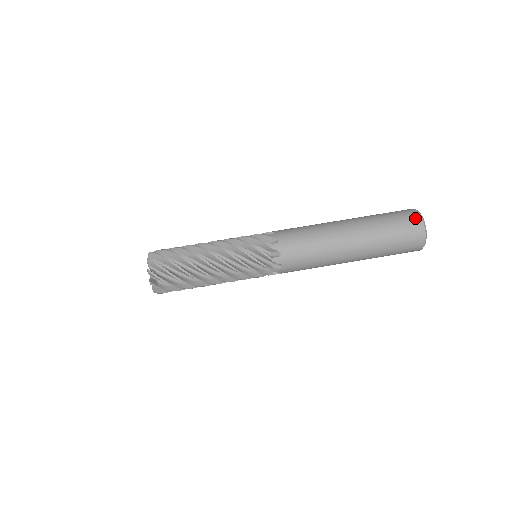
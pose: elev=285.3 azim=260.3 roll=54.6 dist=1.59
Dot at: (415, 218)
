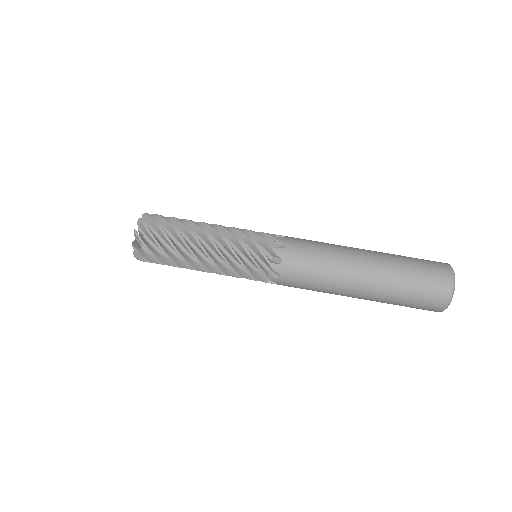
Dot at: (446, 274)
